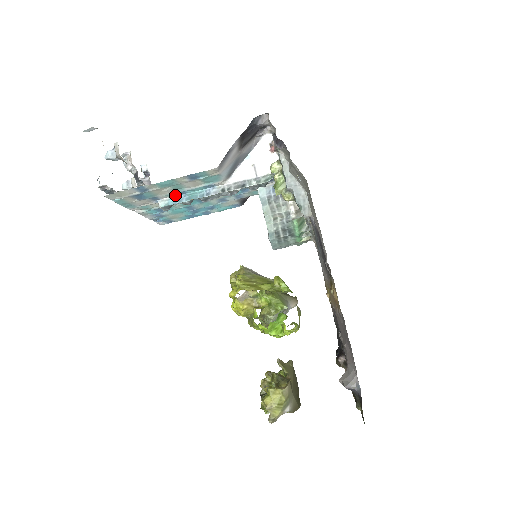
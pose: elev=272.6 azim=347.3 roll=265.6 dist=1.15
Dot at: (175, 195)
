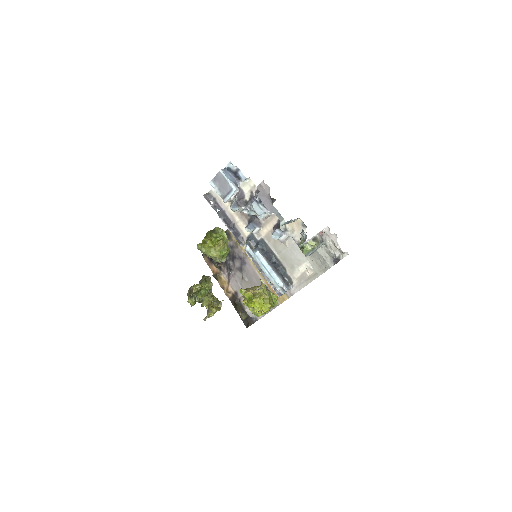
Dot at: occluded
